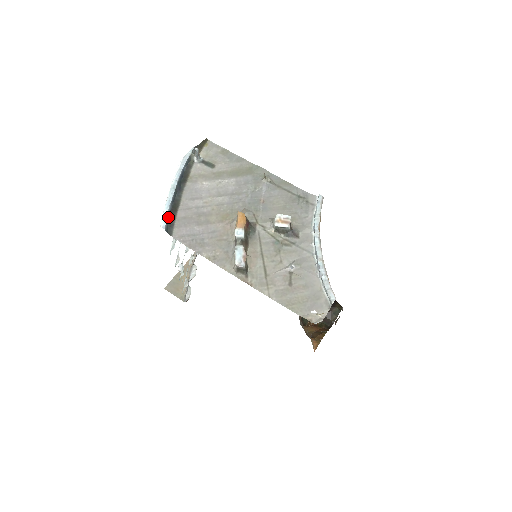
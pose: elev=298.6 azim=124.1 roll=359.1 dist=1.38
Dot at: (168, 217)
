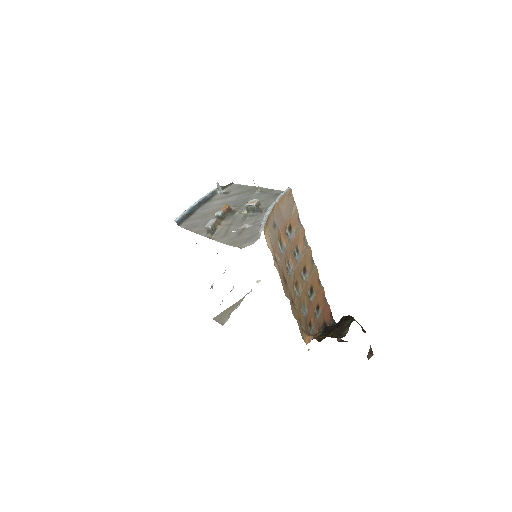
Dot at: (182, 217)
